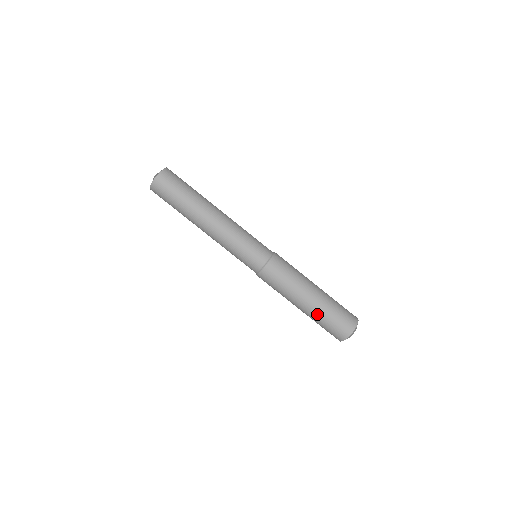
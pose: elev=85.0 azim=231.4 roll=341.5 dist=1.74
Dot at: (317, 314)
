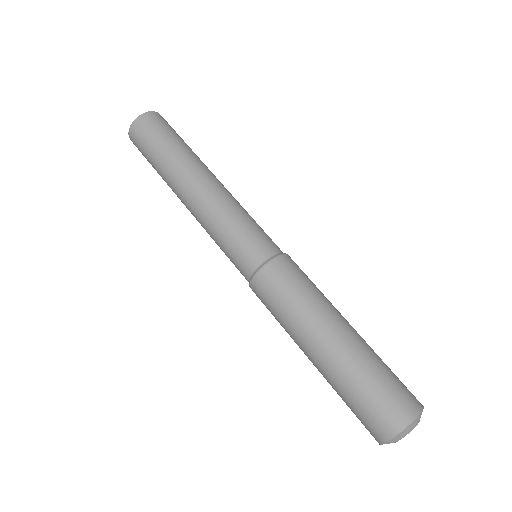
Dot at: (331, 381)
